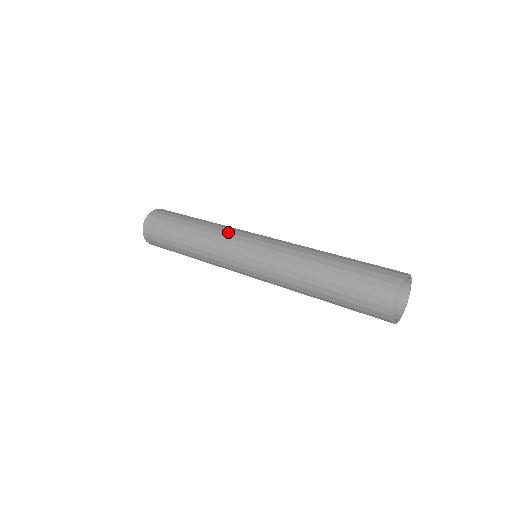
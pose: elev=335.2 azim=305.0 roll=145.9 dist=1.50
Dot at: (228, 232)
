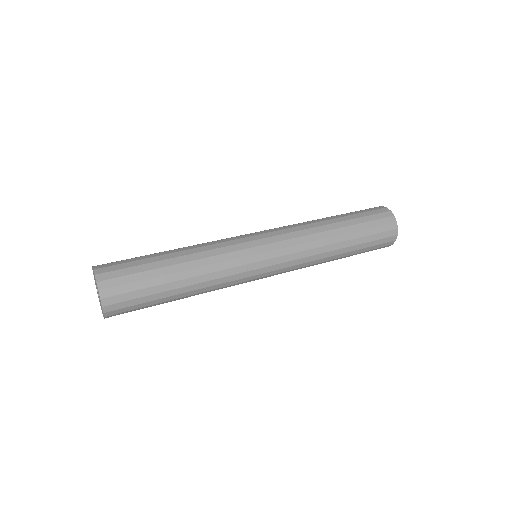
Dot at: (228, 246)
